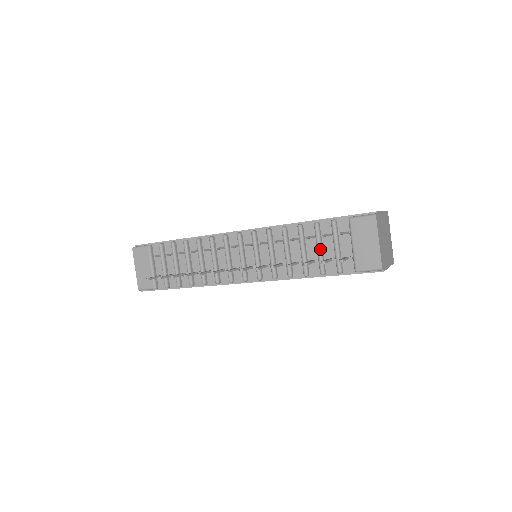
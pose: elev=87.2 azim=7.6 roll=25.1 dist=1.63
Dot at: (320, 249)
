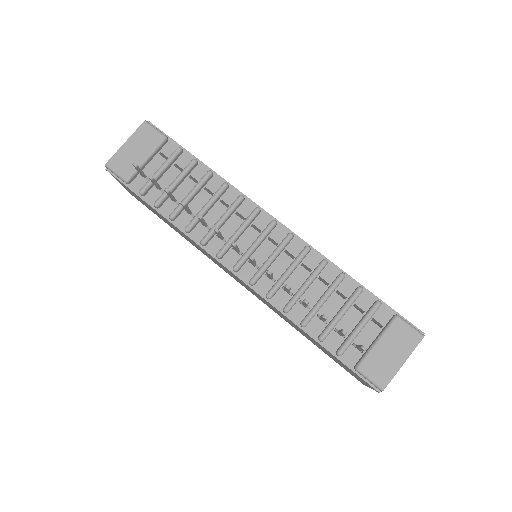
Dot at: (342, 315)
